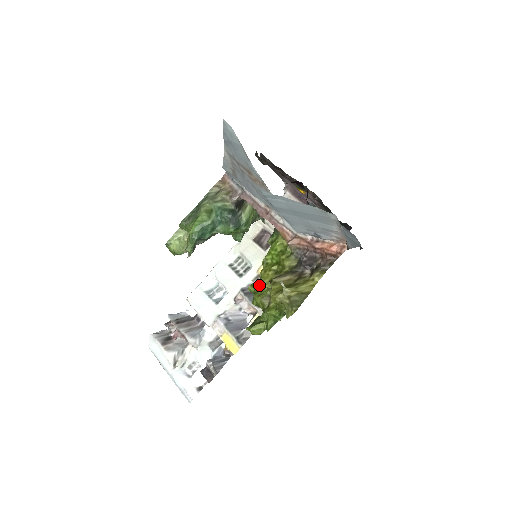
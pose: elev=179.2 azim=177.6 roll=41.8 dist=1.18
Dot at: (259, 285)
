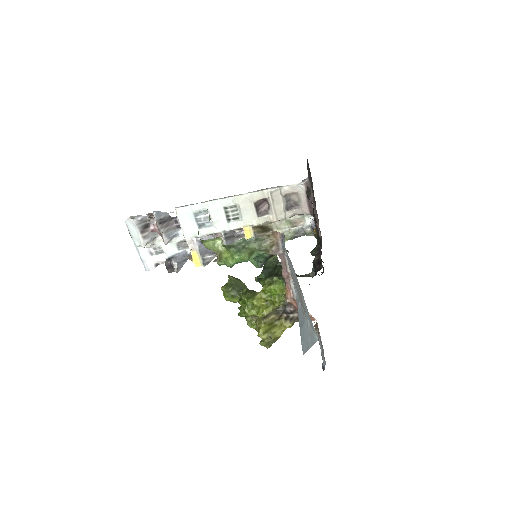
Dot at: (252, 303)
